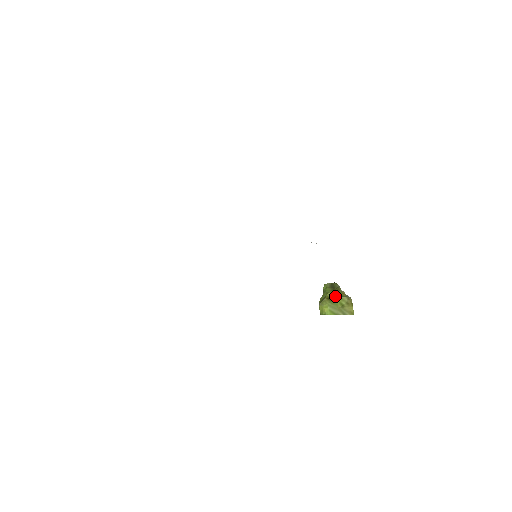
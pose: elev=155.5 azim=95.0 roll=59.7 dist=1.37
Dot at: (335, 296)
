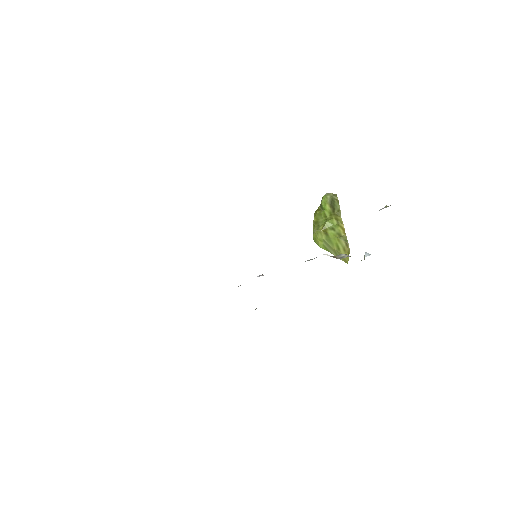
Dot at: (333, 231)
